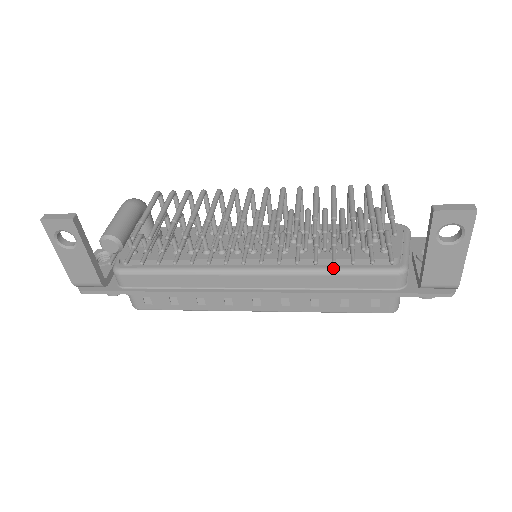
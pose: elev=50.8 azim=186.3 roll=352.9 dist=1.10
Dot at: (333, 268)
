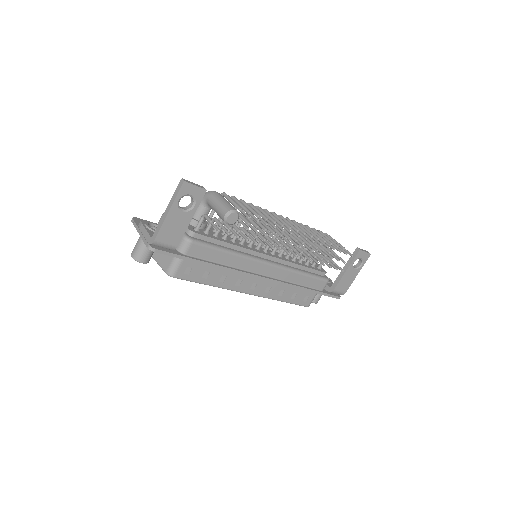
Dot at: (304, 271)
